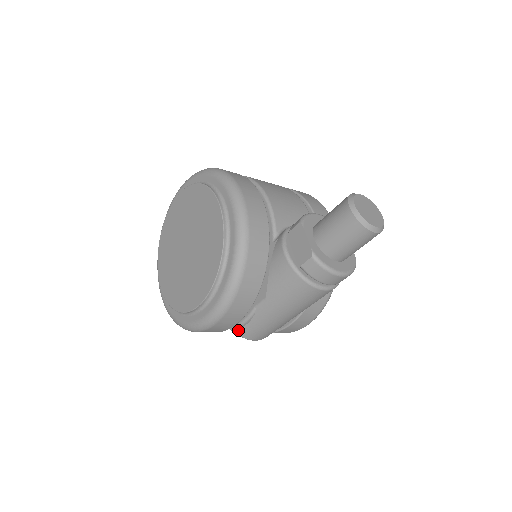
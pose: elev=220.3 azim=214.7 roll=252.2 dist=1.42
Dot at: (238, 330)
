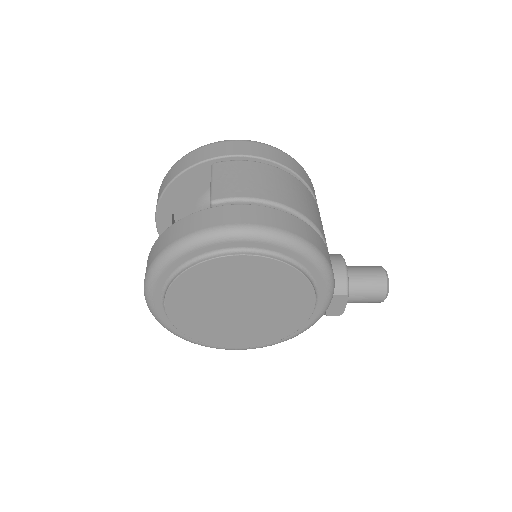
Dot at: occluded
